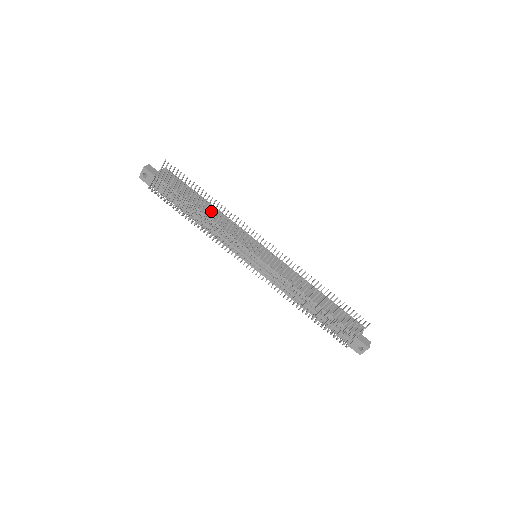
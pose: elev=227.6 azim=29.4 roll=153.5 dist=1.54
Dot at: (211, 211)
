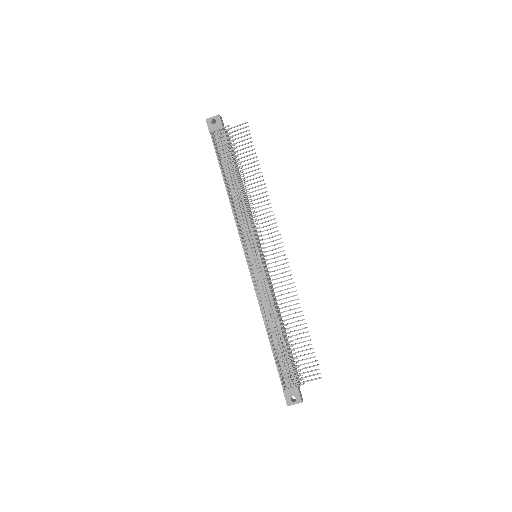
Dot at: (244, 193)
